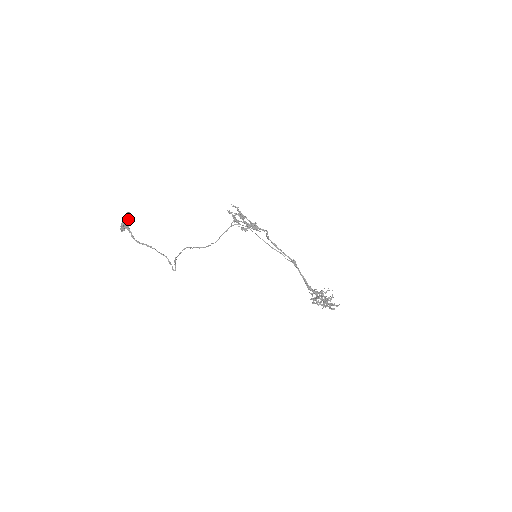
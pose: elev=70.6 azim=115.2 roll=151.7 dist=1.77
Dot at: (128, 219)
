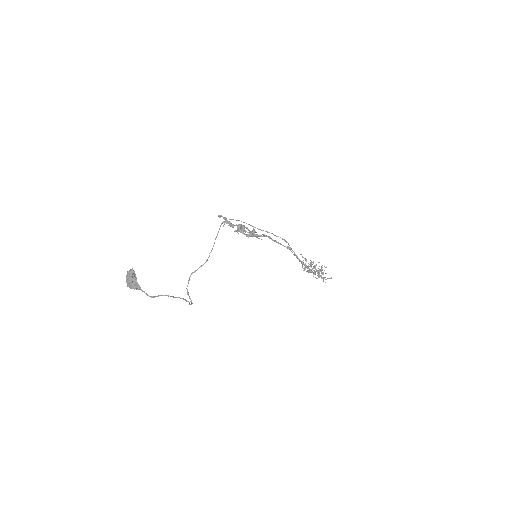
Dot at: (134, 277)
